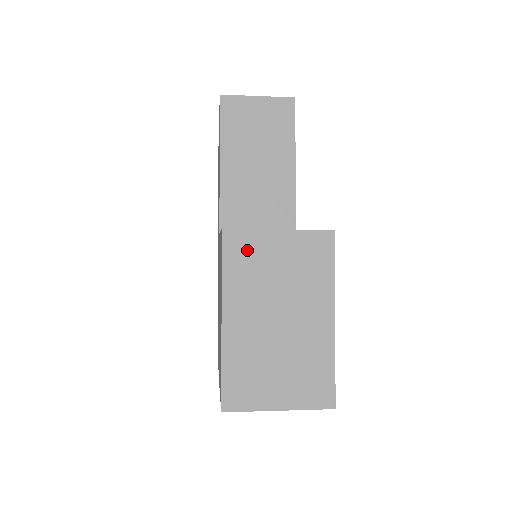
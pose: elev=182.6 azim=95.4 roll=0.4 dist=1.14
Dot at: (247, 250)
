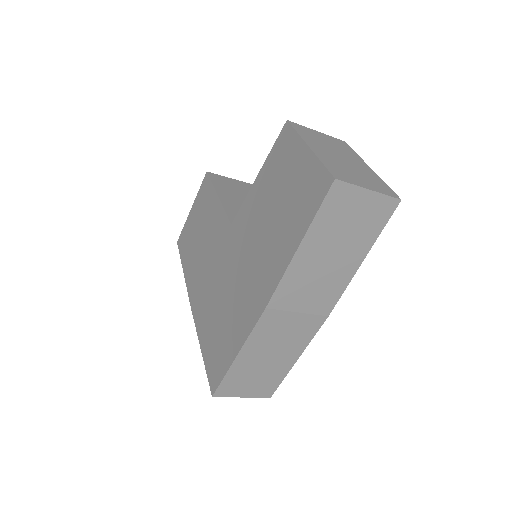
Dot at: (305, 131)
